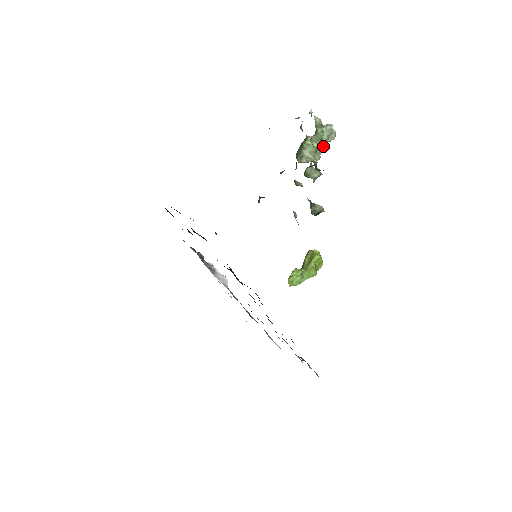
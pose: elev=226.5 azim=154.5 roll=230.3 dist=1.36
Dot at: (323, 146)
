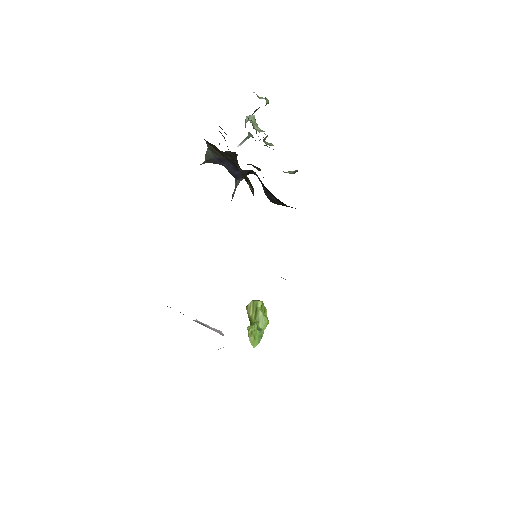
Dot at: occluded
